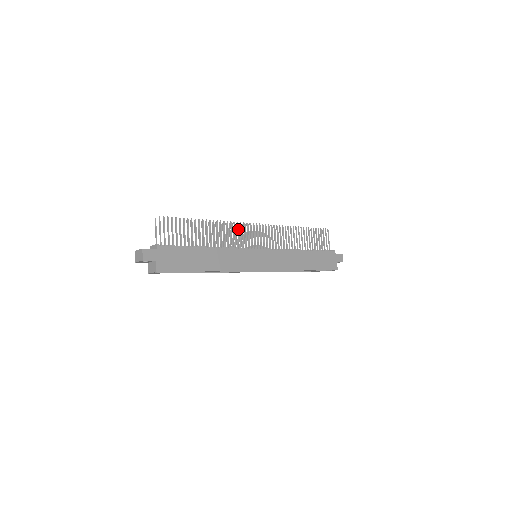
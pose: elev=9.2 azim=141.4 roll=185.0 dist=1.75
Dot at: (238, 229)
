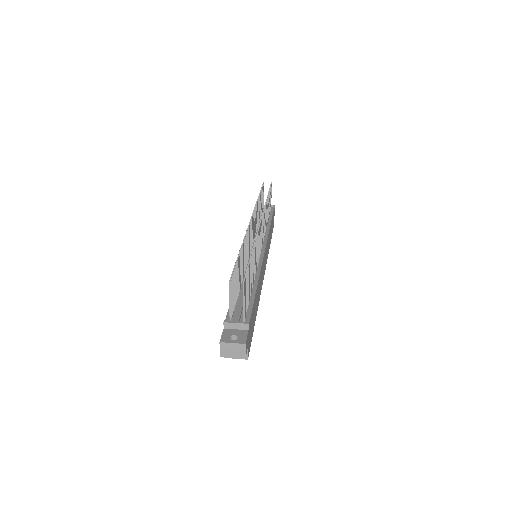
Dot at: occluded
